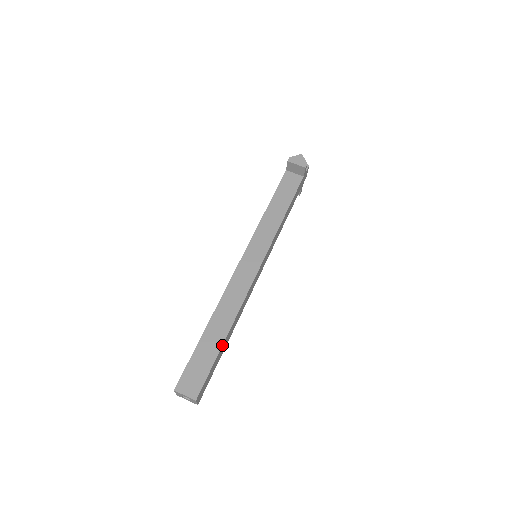
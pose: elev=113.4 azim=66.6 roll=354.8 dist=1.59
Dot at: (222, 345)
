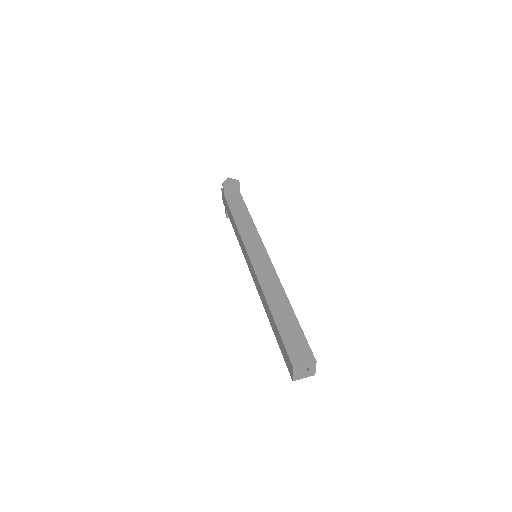
Dot at: (295, 316)
